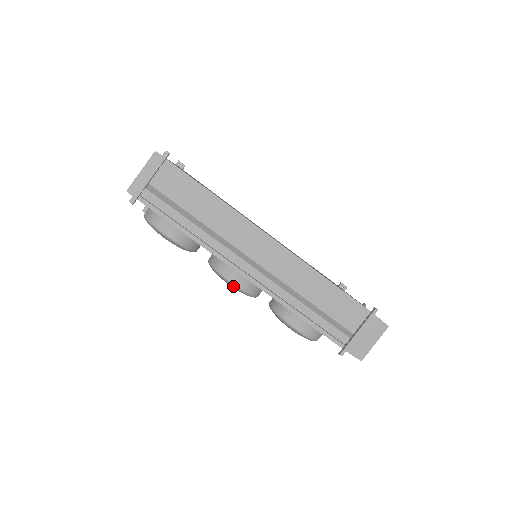
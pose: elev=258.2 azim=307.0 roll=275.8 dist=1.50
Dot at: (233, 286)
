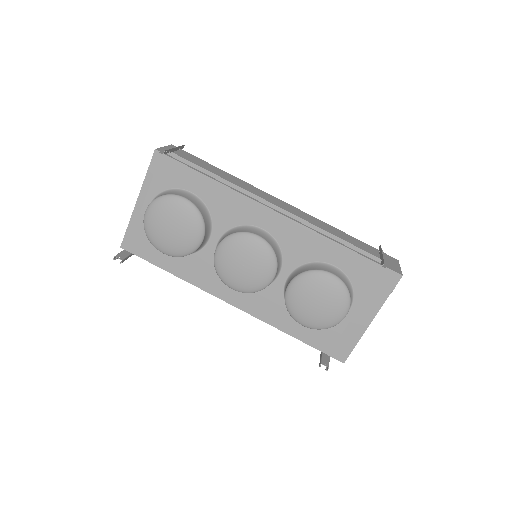
Dot at: (258, 240)
